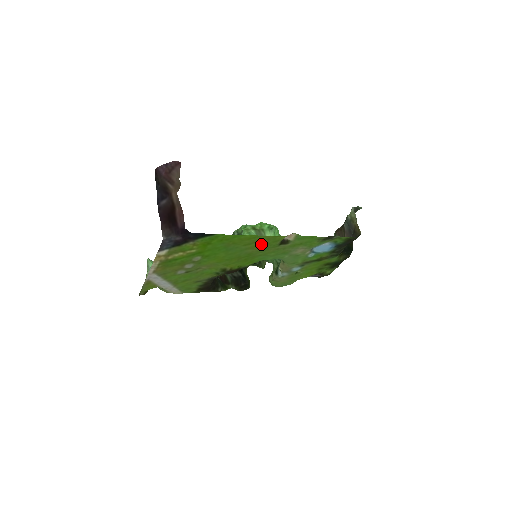
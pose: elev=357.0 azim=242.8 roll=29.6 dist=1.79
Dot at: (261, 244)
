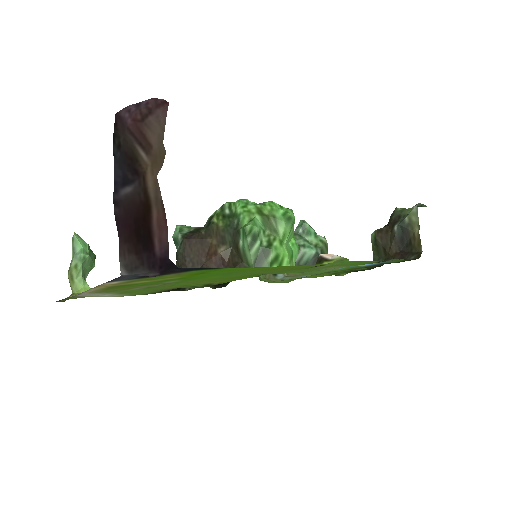
Dot at: occluded
